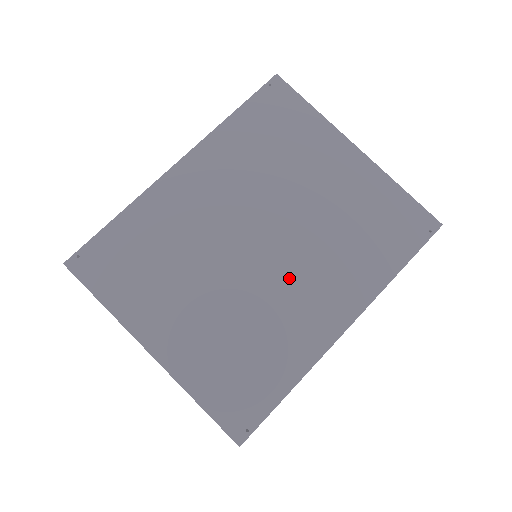
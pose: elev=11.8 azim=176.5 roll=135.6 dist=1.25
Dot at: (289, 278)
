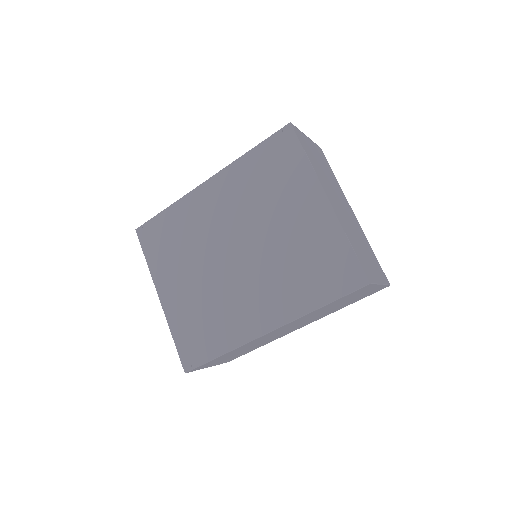
Dot at: (245, 283)
